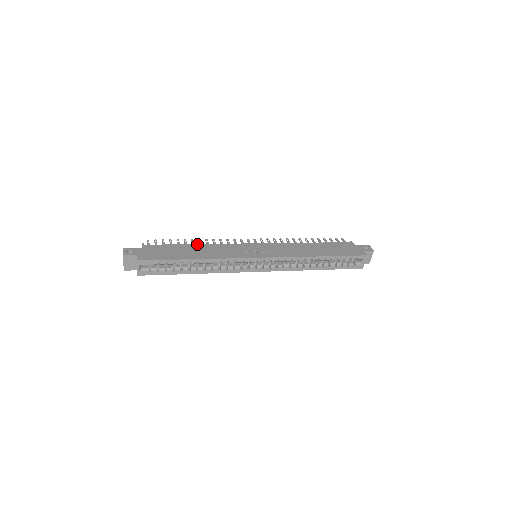
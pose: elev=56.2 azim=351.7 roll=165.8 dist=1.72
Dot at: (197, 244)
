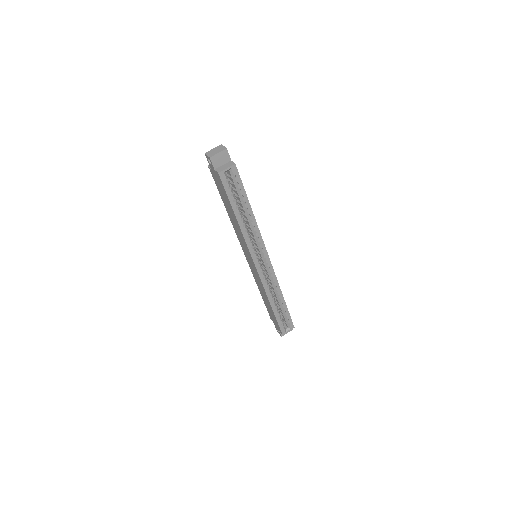
Dot at: occluded
